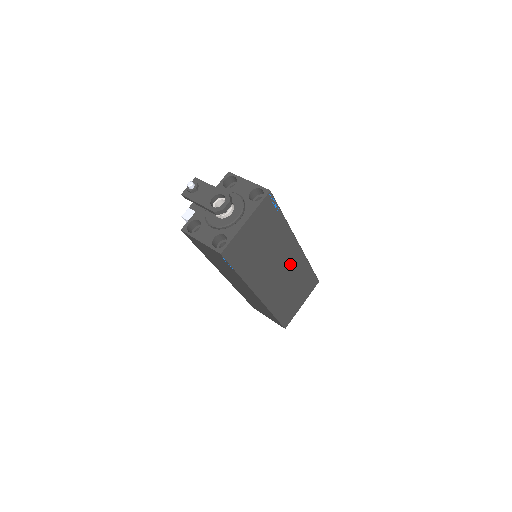
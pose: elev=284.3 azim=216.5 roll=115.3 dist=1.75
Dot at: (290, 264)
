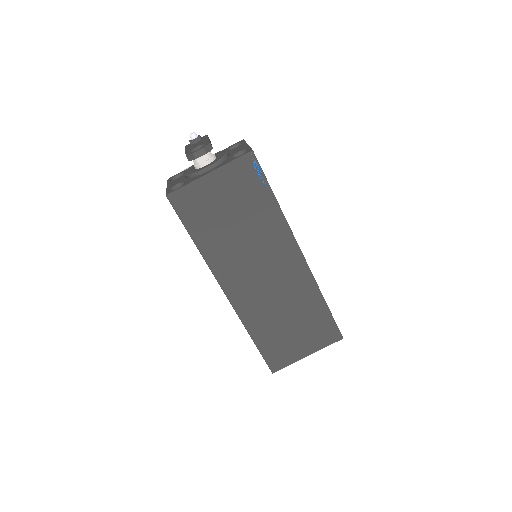
Dot at: (285, 277)
